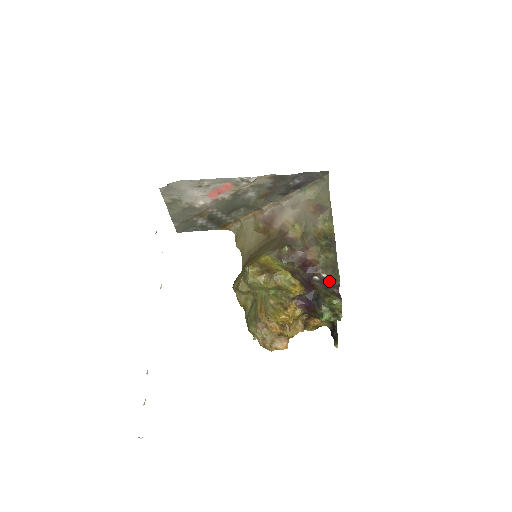
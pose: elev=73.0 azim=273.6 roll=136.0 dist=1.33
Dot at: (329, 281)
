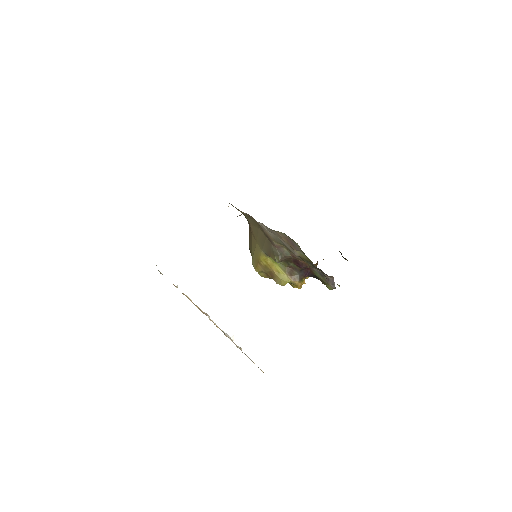
Dot at: (322, 271)
